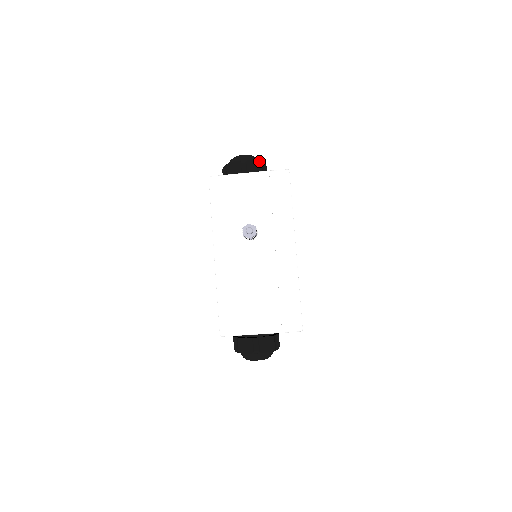
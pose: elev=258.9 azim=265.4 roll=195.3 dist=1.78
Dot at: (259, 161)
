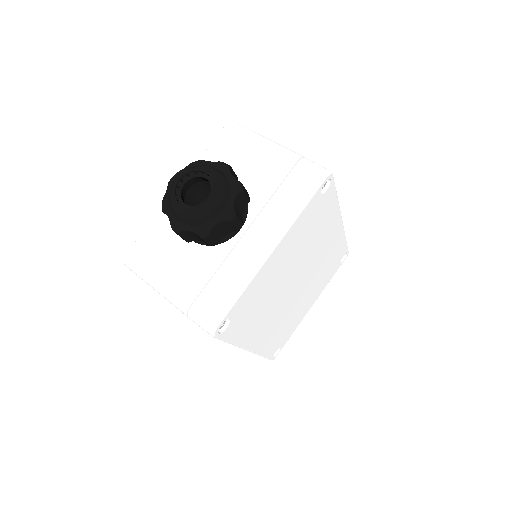
Dot at: occluded
